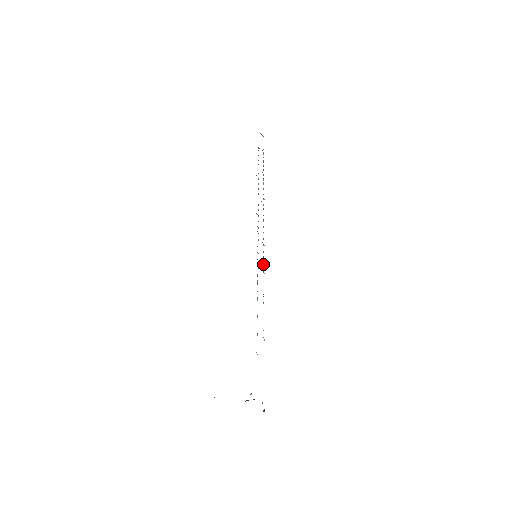
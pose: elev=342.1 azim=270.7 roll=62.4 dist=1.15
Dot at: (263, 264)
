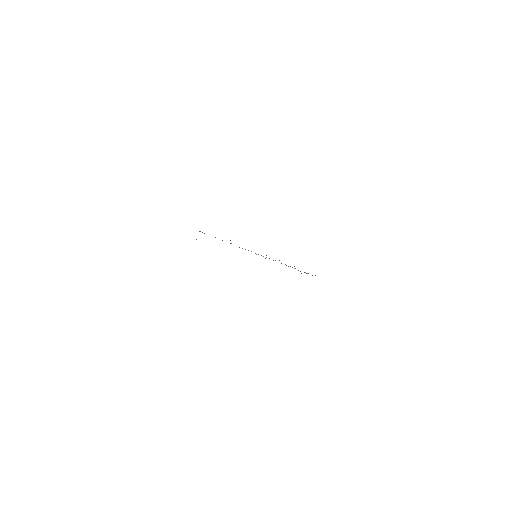
Dot at: occluded
